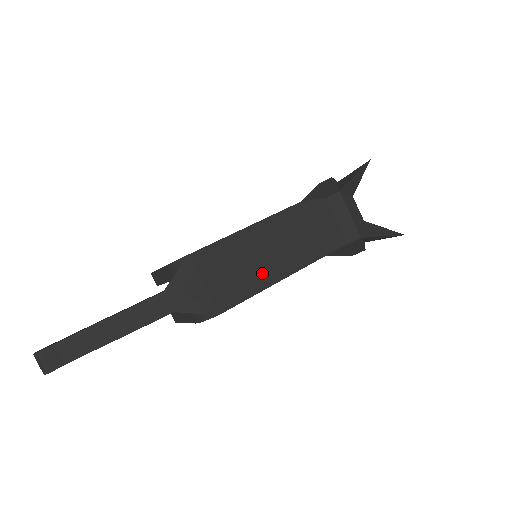
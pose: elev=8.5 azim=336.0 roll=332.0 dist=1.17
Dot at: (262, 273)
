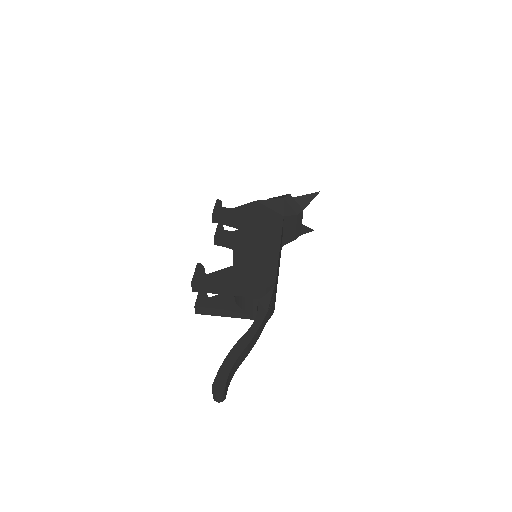
Dot at: occluded
